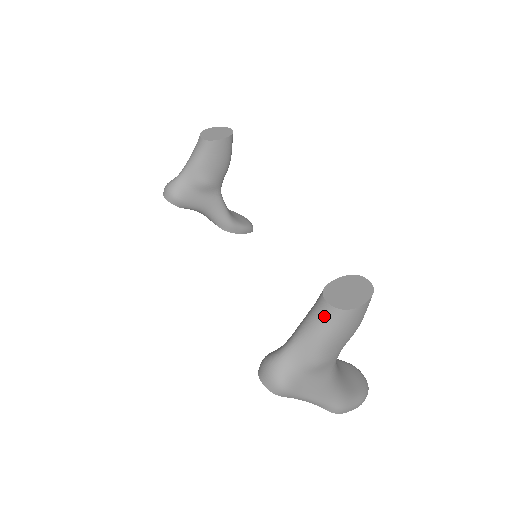
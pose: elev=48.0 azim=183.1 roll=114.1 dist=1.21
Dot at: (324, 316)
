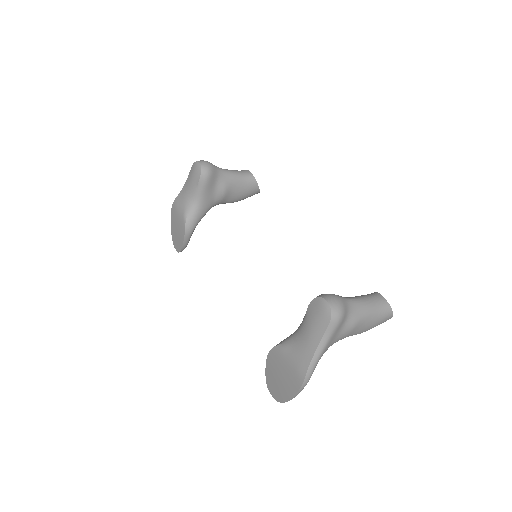
Dot at: (380, 302)
